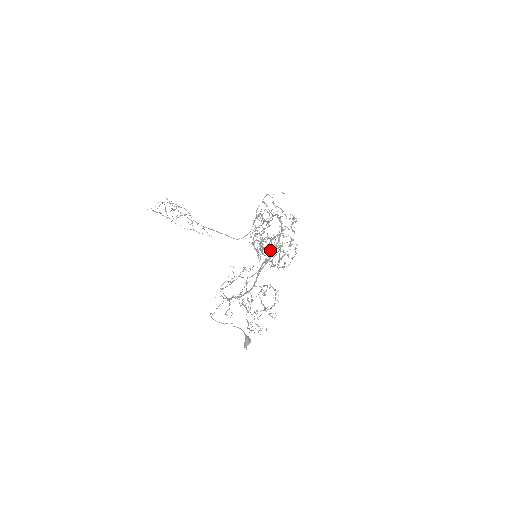
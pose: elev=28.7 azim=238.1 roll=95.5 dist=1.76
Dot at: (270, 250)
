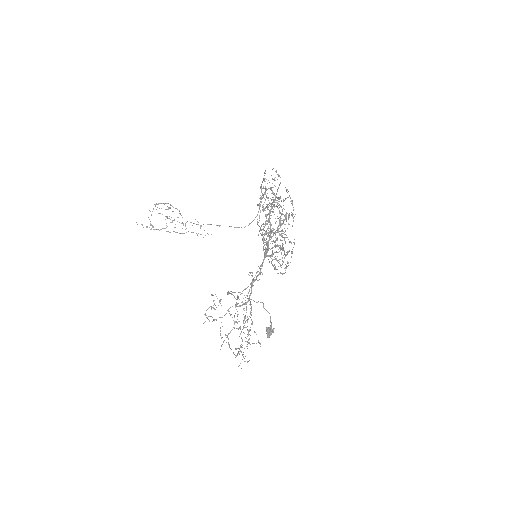
Dot at: occluded
